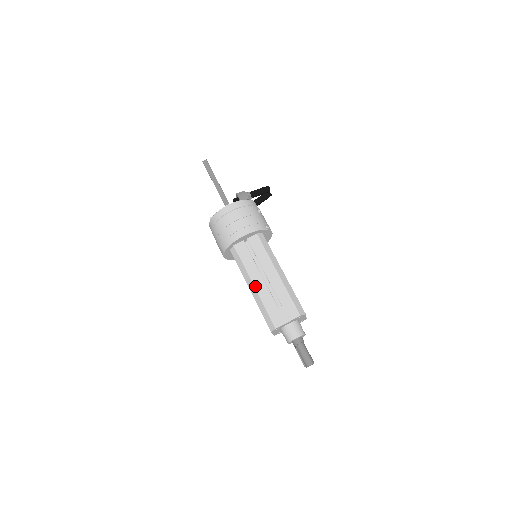
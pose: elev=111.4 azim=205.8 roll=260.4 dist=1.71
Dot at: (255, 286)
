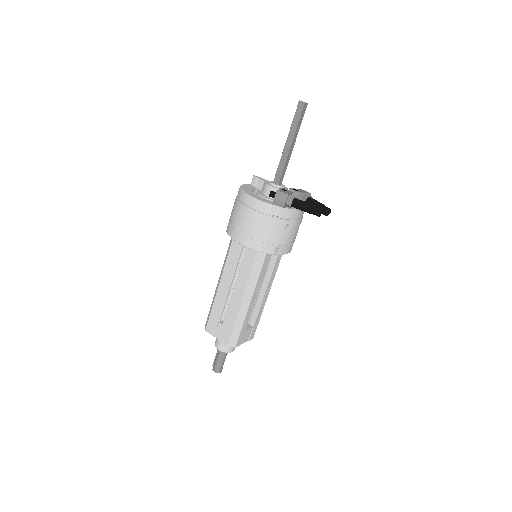
Dot at: (219, 286)
